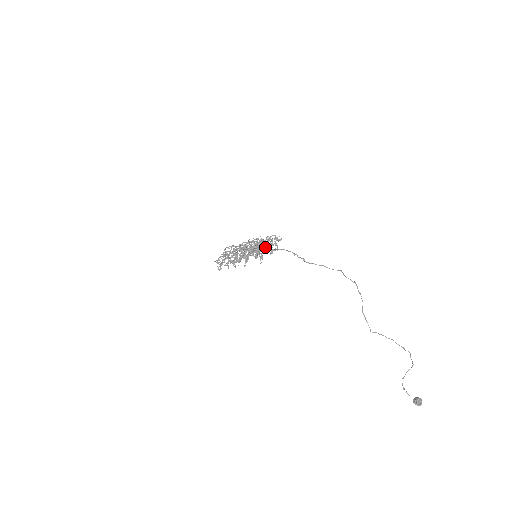
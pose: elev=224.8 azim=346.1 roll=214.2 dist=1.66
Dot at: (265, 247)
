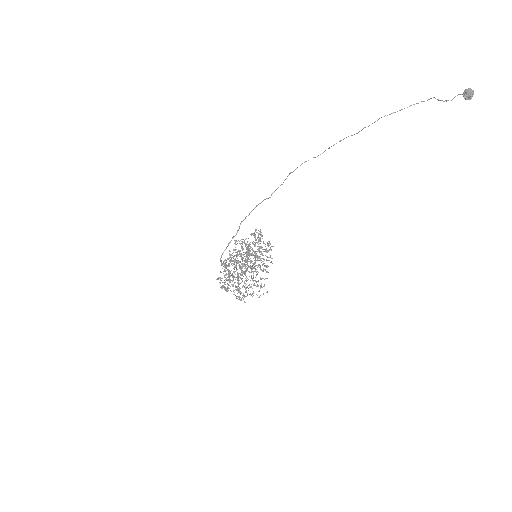
Dot at: (262, 270)
